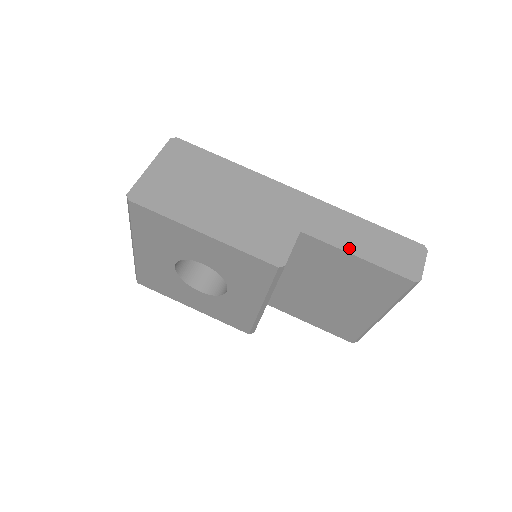
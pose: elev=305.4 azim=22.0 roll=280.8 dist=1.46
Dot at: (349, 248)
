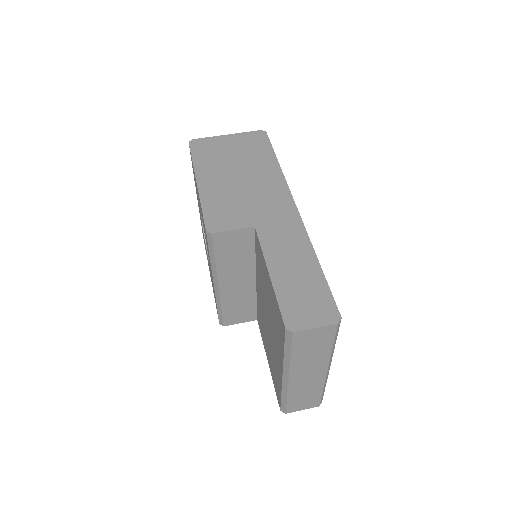
Dot at: (272, 263)
